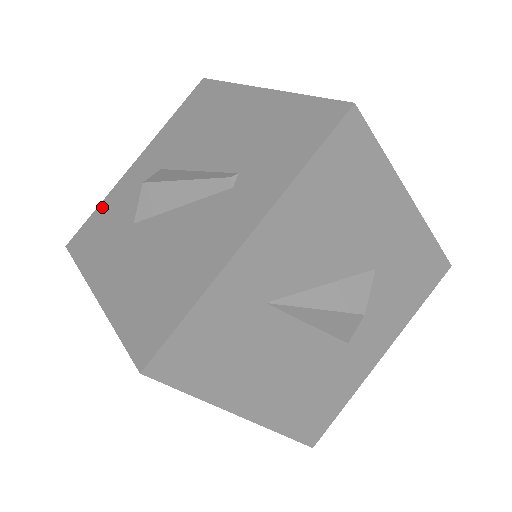
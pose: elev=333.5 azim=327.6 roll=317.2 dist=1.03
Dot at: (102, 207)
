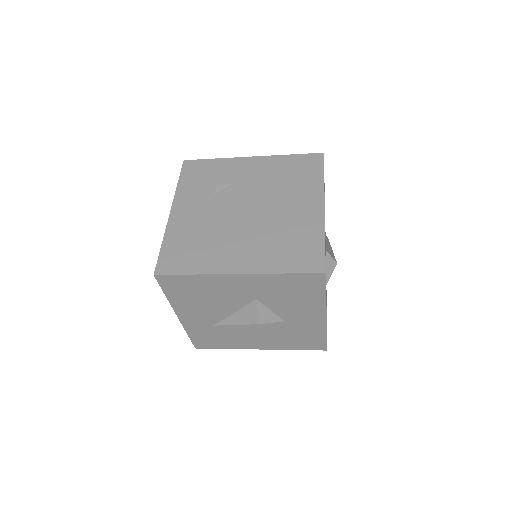
Dot at: occluded
